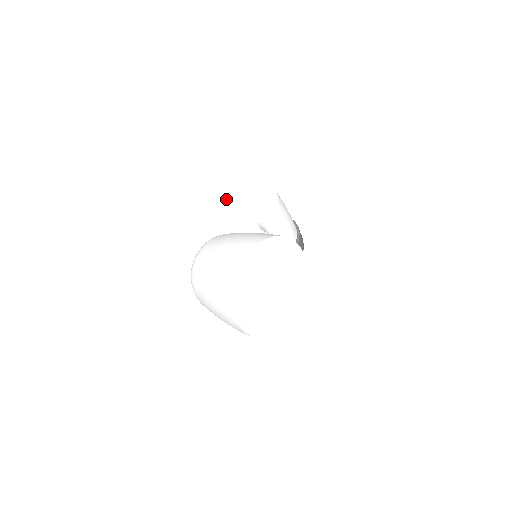
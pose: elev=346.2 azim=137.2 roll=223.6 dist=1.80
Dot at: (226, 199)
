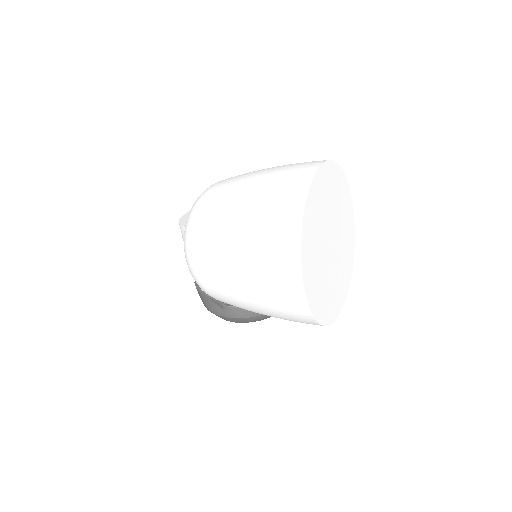
Dot at: occluded
